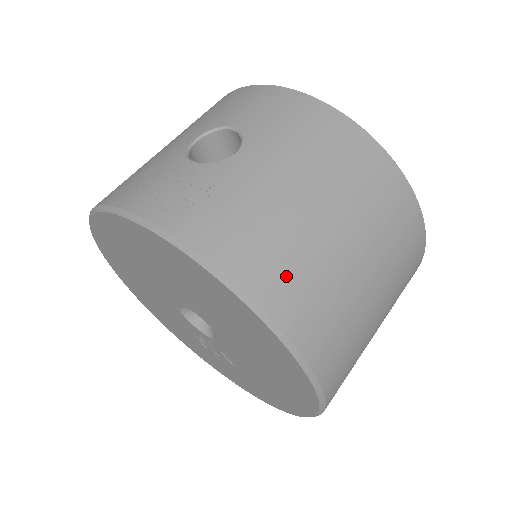
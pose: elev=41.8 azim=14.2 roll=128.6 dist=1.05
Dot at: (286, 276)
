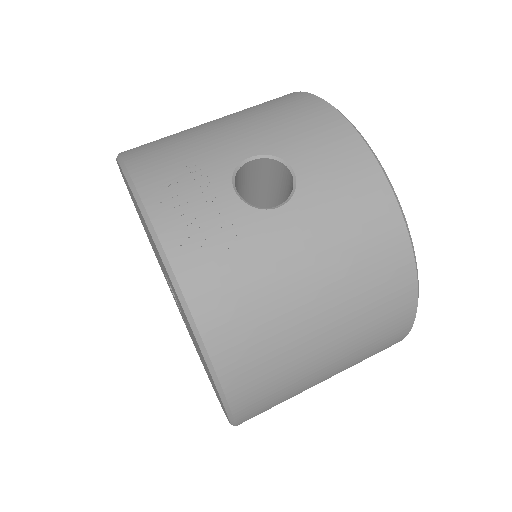
Dot at: (253, 352)
